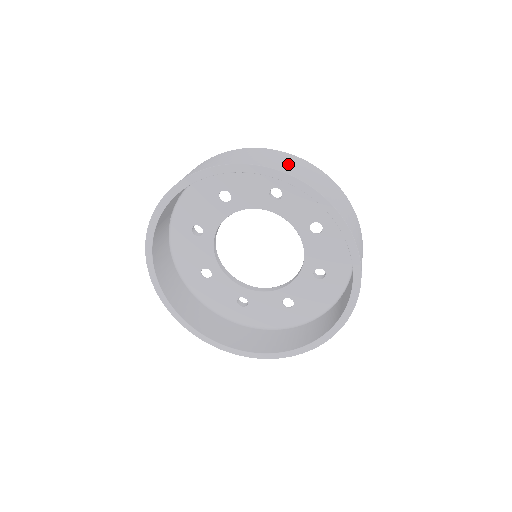
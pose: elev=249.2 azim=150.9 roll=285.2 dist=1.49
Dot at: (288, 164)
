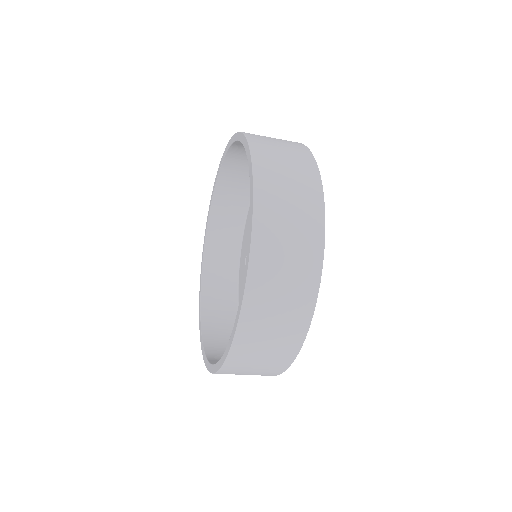
Dot at: (279, 154)
